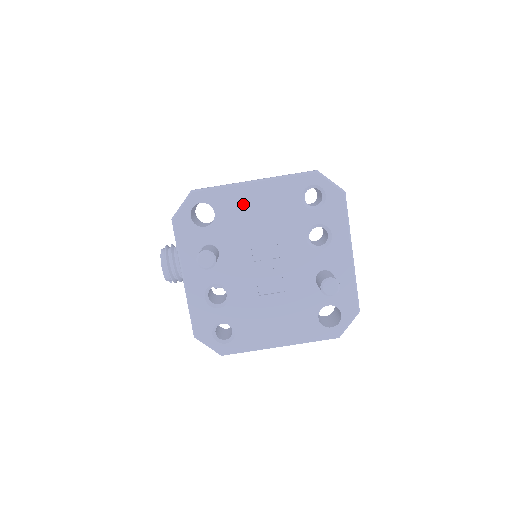
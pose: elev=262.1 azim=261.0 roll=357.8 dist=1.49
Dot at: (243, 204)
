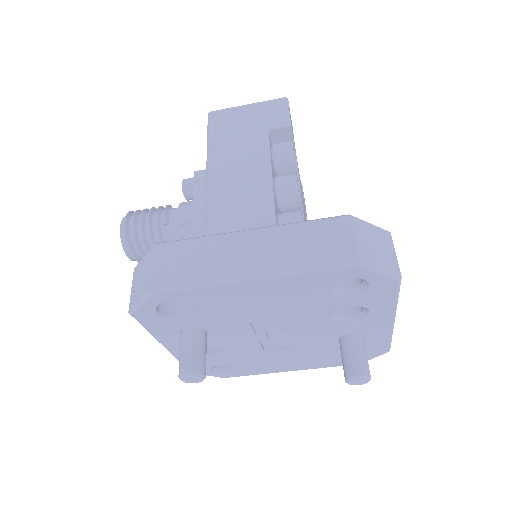
Dot at: (235, 299)
